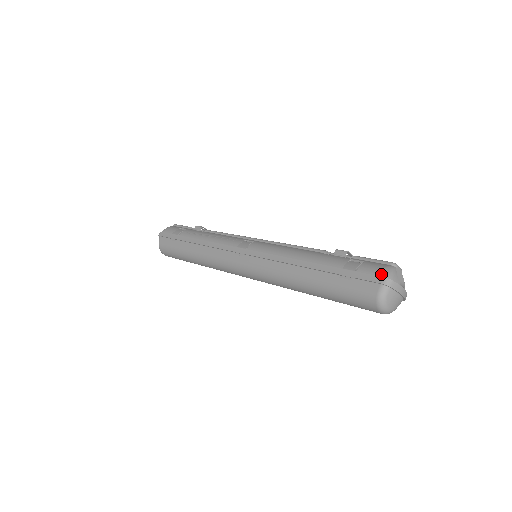
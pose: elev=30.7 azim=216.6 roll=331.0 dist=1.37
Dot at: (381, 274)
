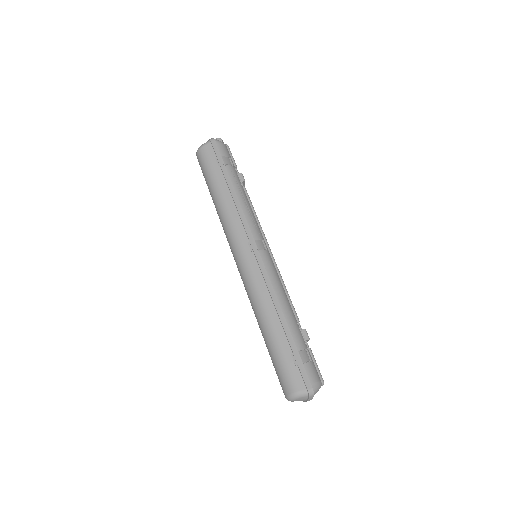
Dot at: (313, 384)
